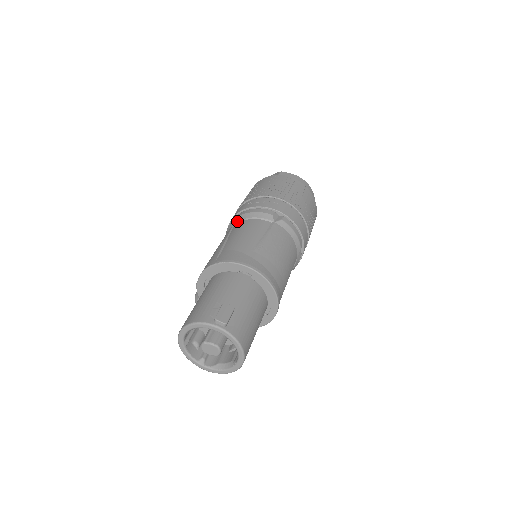
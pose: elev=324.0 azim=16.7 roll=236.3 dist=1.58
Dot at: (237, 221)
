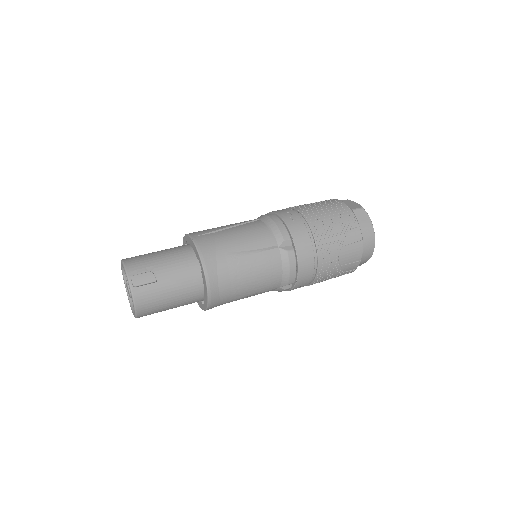
Dot at: (263, 219)
